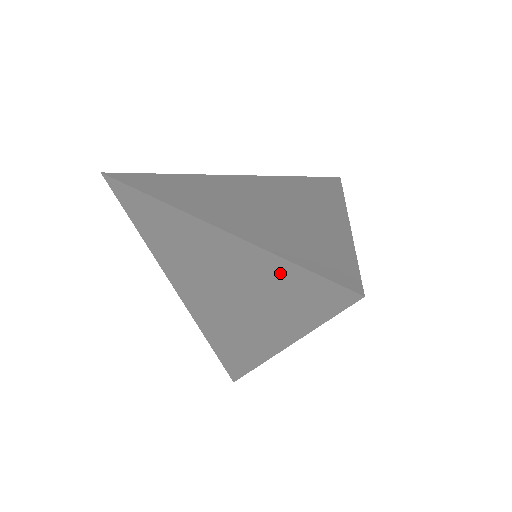
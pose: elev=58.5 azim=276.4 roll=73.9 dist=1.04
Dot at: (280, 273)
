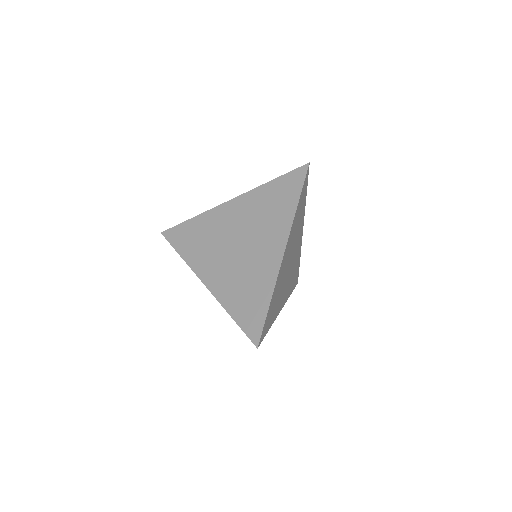
Dot at: occluded
